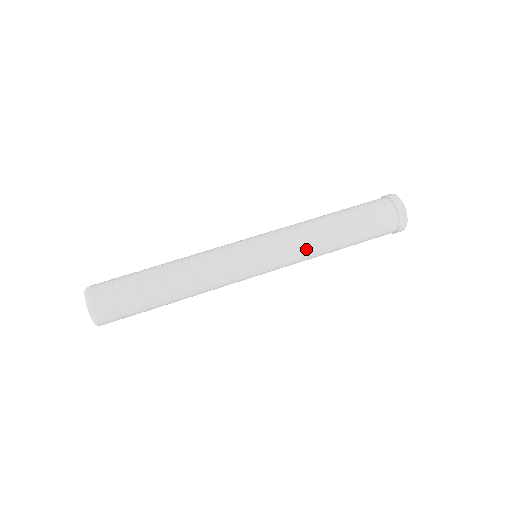
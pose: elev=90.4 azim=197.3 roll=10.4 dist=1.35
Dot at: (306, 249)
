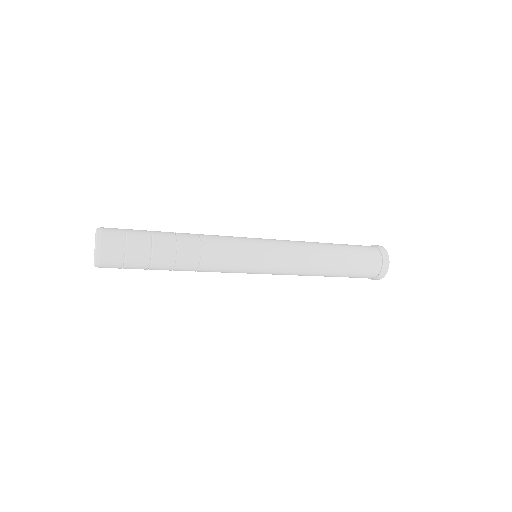
Dot at: (301, 266)
